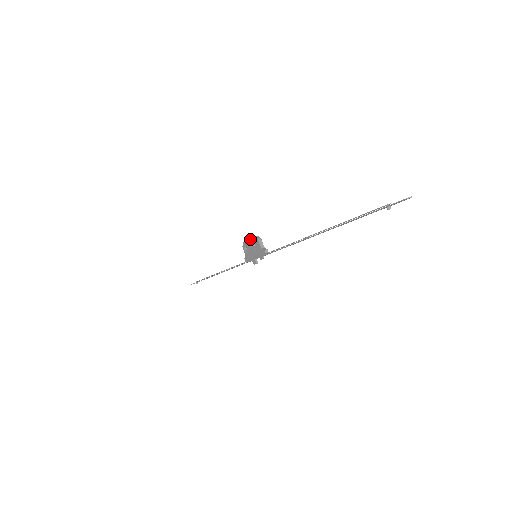
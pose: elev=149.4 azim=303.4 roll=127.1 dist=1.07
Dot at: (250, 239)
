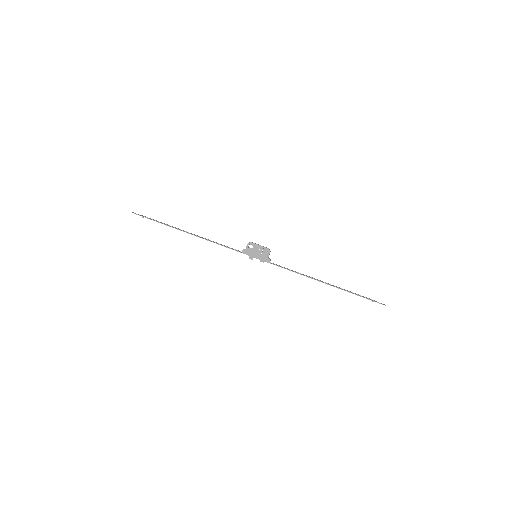
Dot at: (262, 246)
